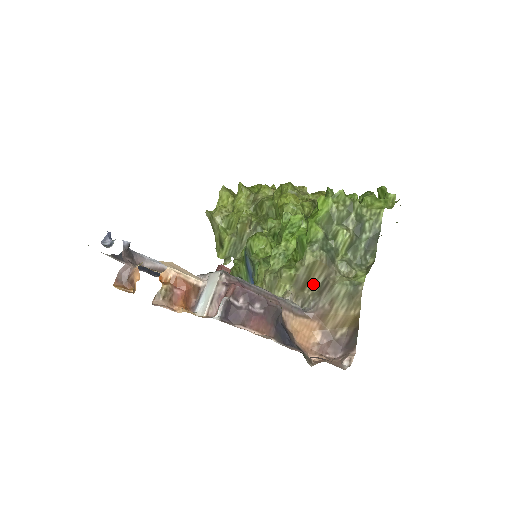
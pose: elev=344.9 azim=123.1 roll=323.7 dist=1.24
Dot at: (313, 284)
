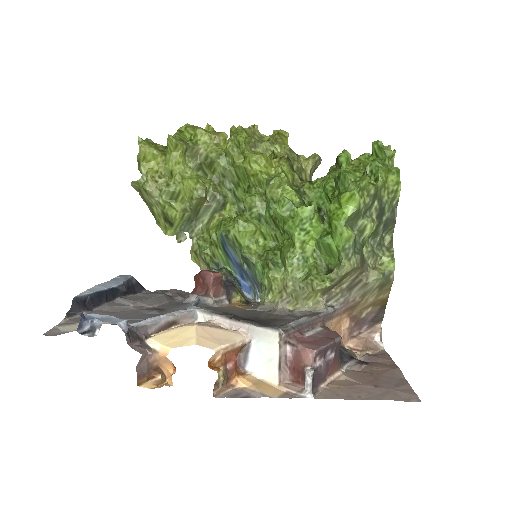
Dot at: (342, 283)
